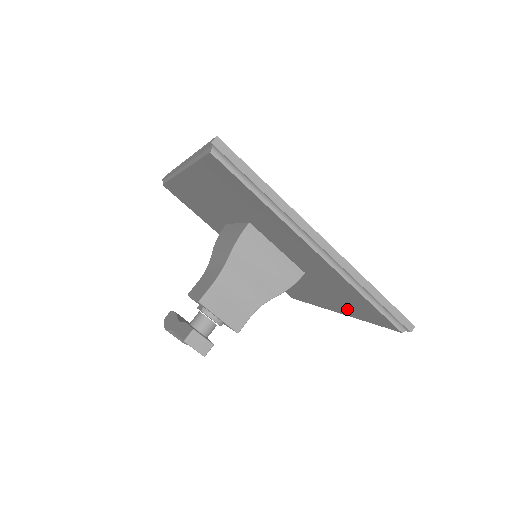
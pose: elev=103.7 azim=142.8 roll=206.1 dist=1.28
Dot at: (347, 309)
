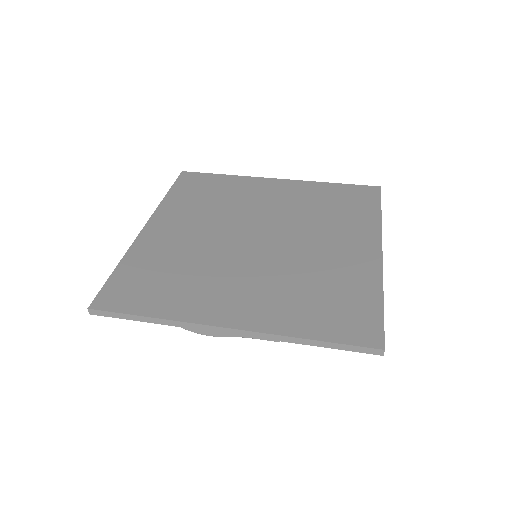
Dot at: occluded
